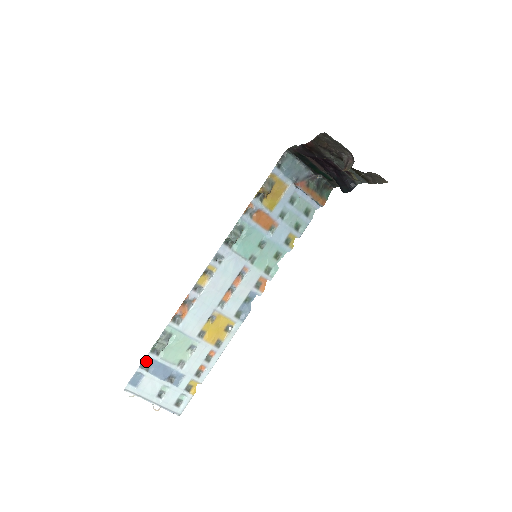
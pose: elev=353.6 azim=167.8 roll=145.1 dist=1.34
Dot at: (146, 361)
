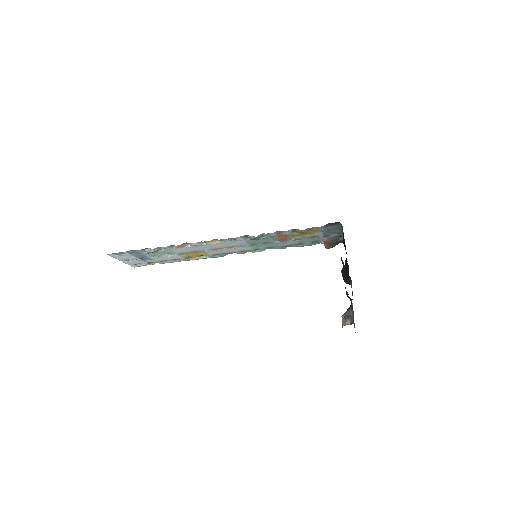
Dot at: (134, 251)
